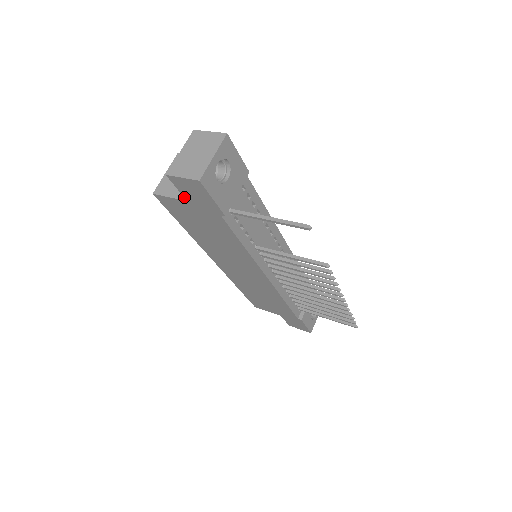
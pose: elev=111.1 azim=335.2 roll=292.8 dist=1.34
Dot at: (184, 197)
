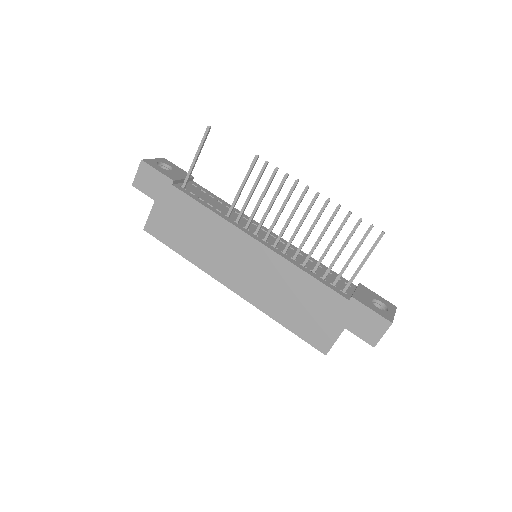
Dot at: (151, 198)
